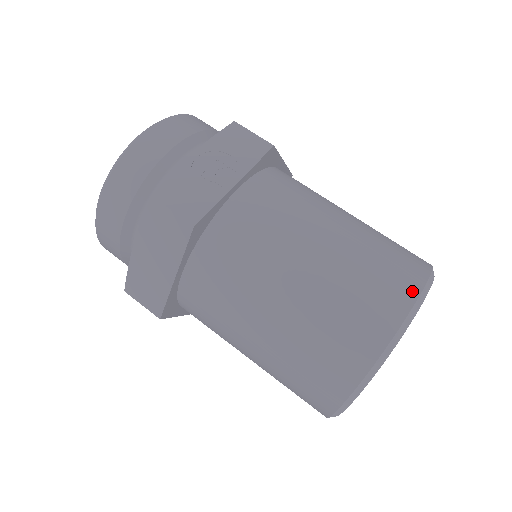
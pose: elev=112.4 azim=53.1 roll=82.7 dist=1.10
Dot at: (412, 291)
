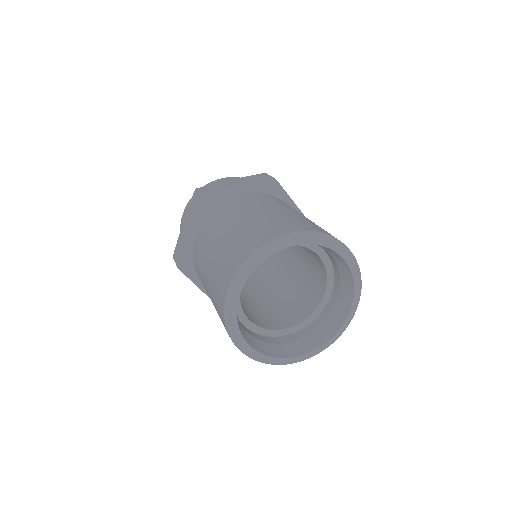
Dot at: occluded
